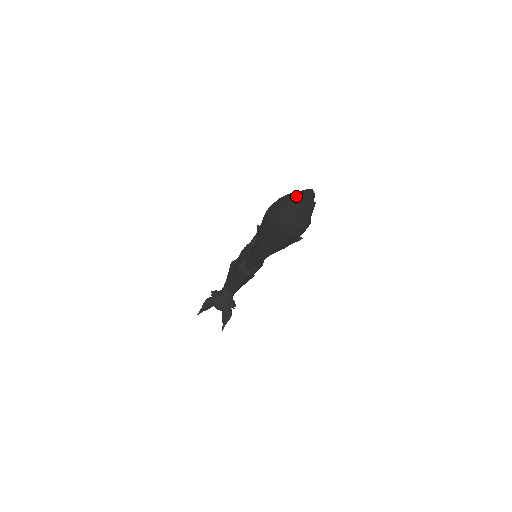
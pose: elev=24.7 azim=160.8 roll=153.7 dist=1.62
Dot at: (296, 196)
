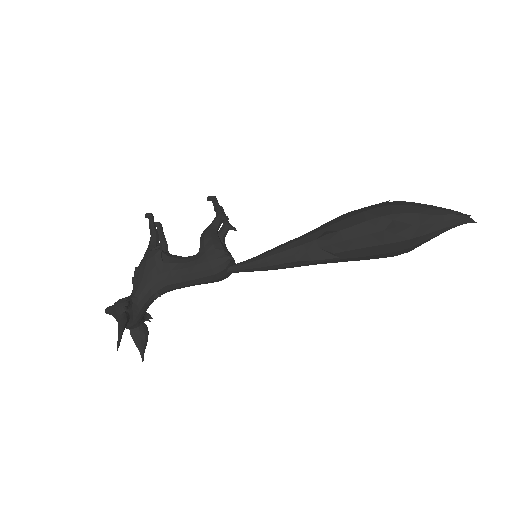
Dot at: (444, 217)
